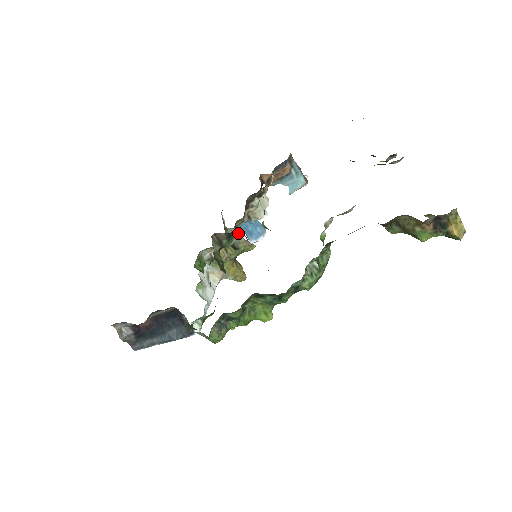
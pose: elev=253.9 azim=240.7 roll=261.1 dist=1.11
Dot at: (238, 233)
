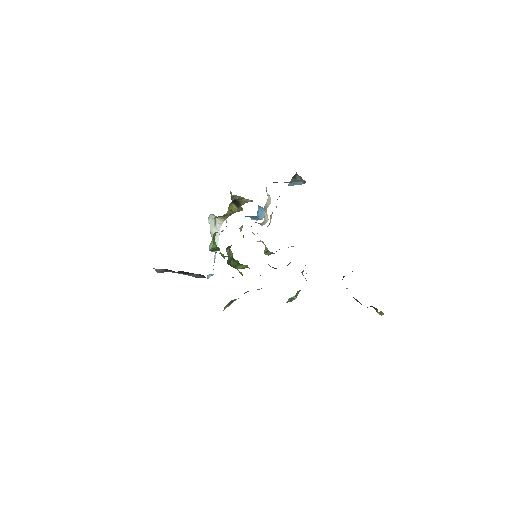
Dot at: (242, 198)
